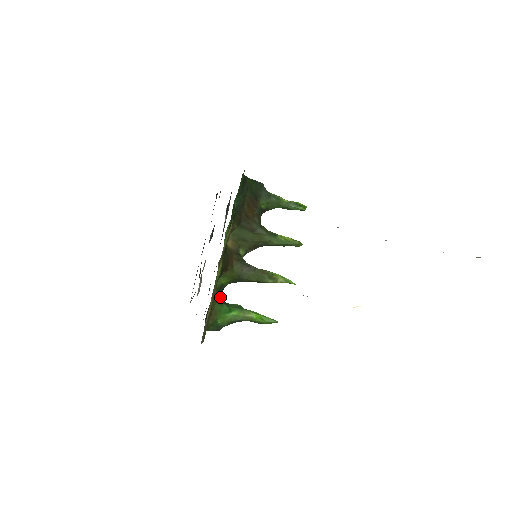
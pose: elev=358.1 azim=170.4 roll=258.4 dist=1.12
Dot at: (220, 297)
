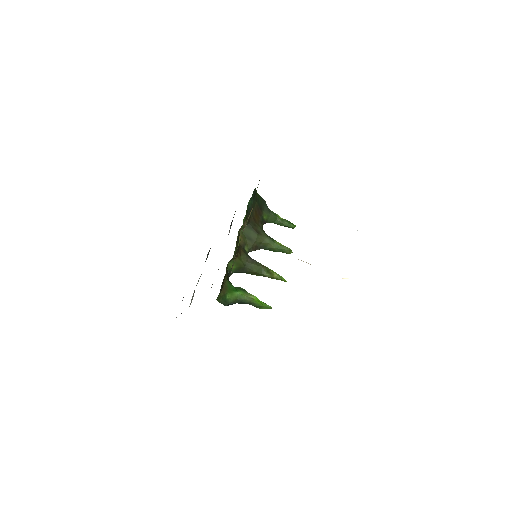
Dot at: (228, 279)
